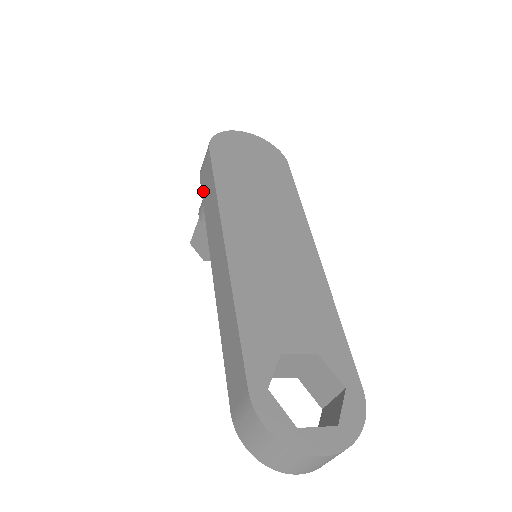
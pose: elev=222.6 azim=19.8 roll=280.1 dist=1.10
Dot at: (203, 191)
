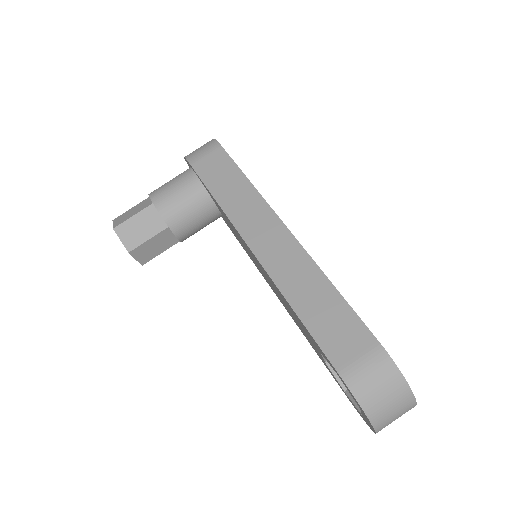
Dot at: (208, 179)
